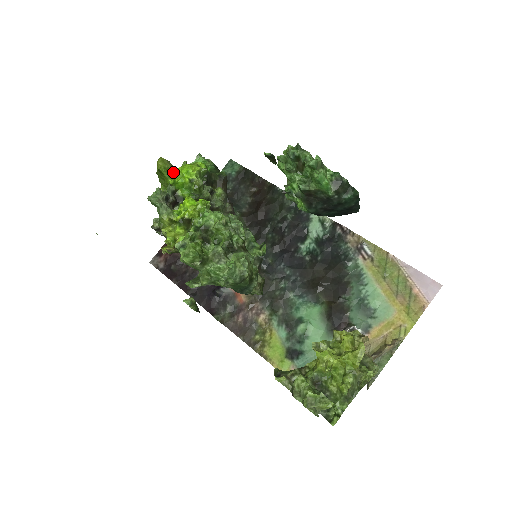
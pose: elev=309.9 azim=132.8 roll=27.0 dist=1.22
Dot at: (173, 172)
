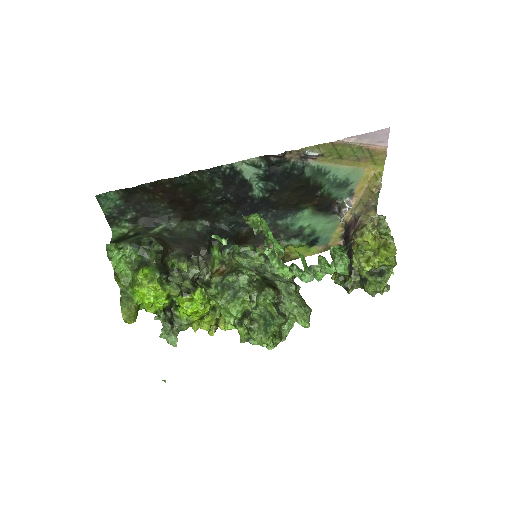
Dot at: (138, 305)
